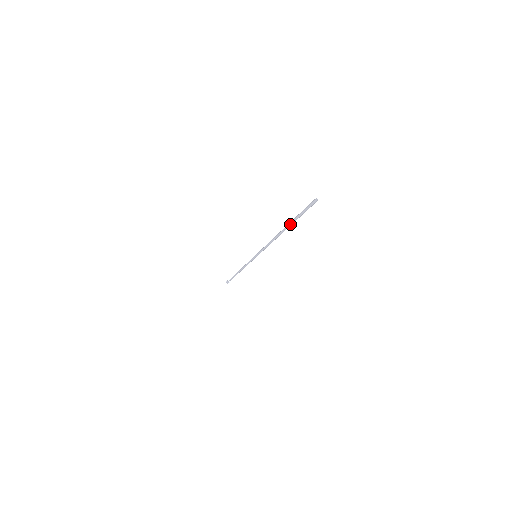
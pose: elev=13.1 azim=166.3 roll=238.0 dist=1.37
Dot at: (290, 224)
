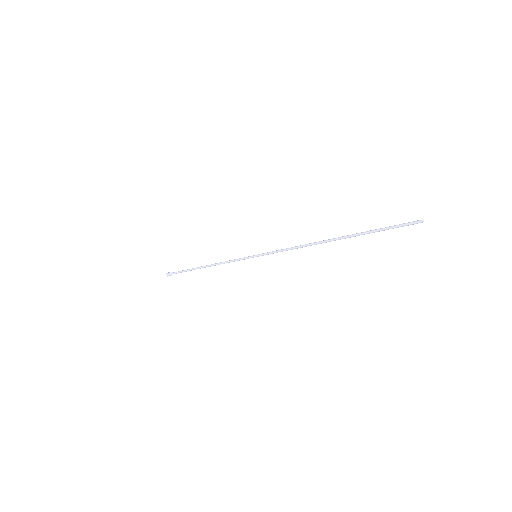
Dot at: (356, 234)
